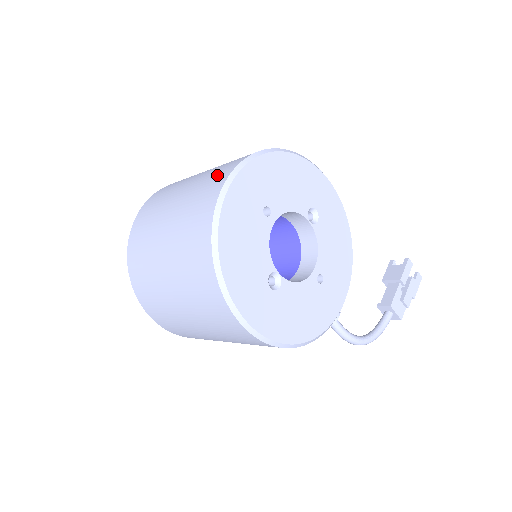
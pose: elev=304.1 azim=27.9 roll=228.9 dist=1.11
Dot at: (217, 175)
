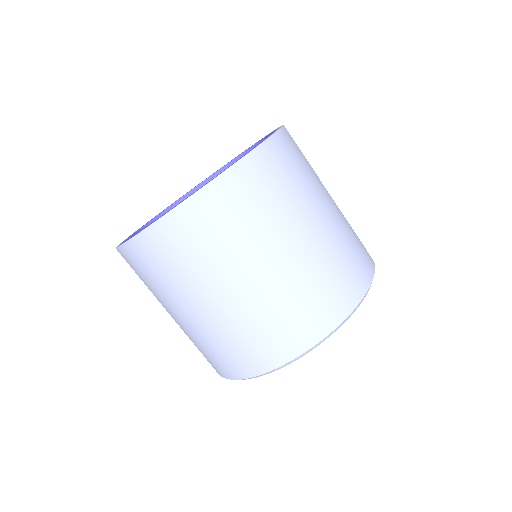
Dot at: (309, 317)
